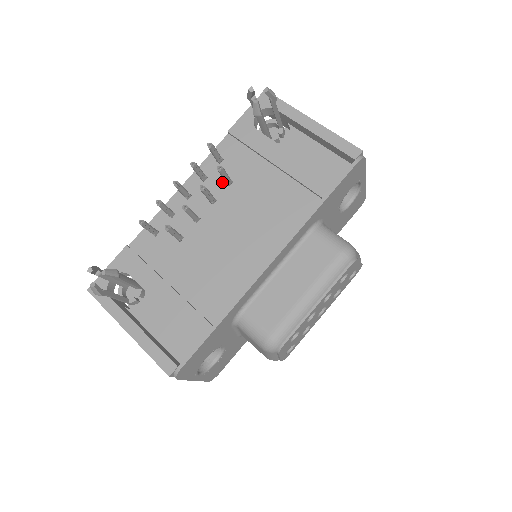
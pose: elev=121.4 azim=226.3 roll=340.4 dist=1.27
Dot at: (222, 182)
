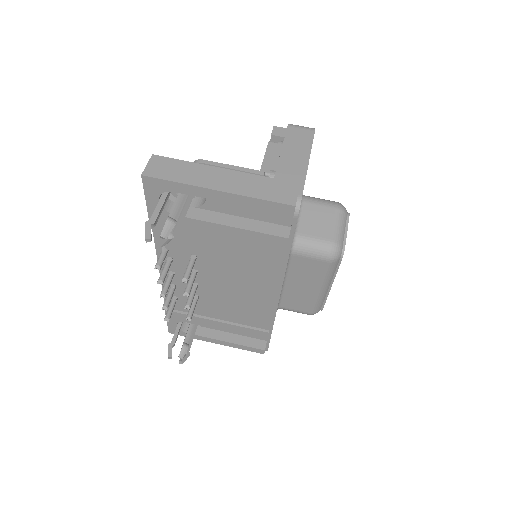
Dot at: (188, 258)
